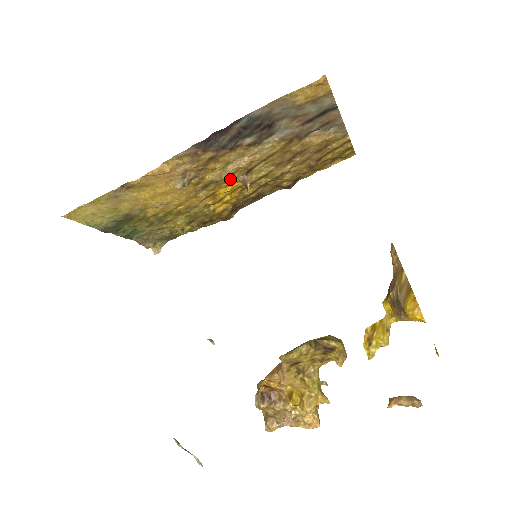
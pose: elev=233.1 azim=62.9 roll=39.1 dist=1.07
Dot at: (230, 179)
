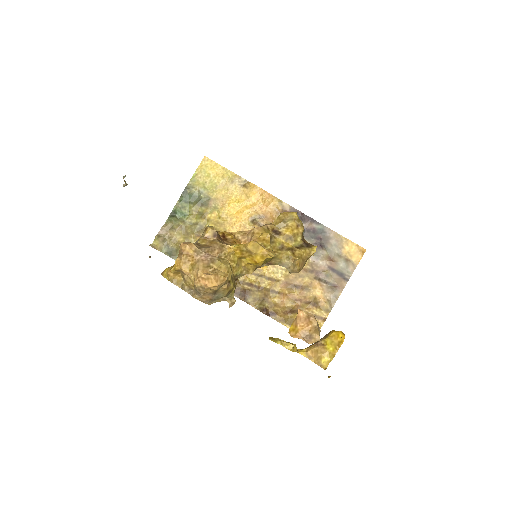
Dot at: occluded
